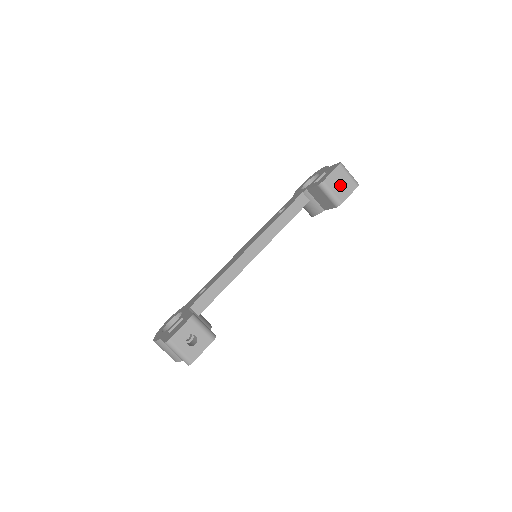
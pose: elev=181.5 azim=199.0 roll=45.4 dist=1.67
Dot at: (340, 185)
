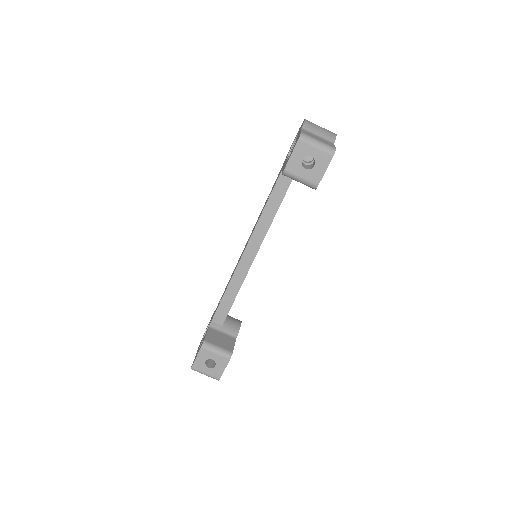
Dot at: occluded
